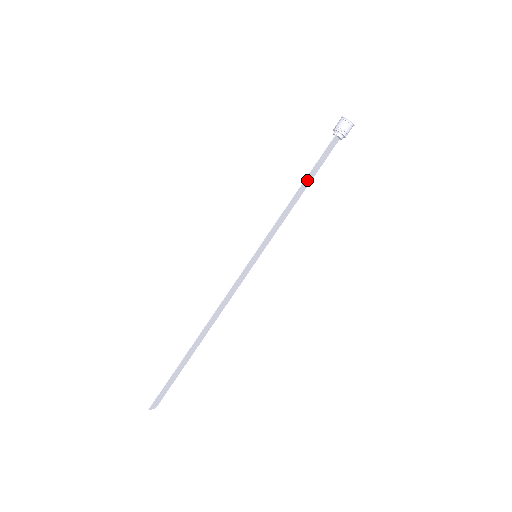
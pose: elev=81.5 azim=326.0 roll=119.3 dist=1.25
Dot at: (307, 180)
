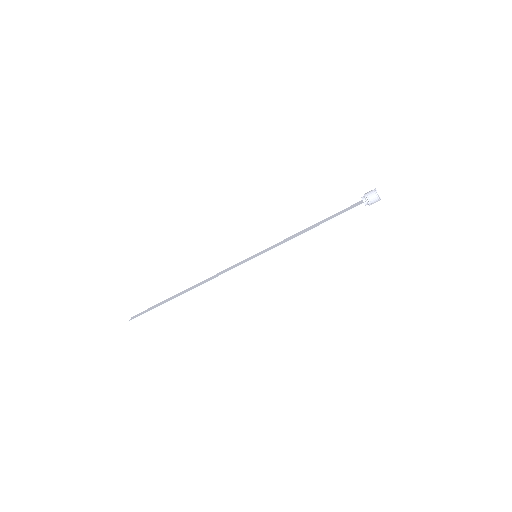
Dot at: (323, 222)
